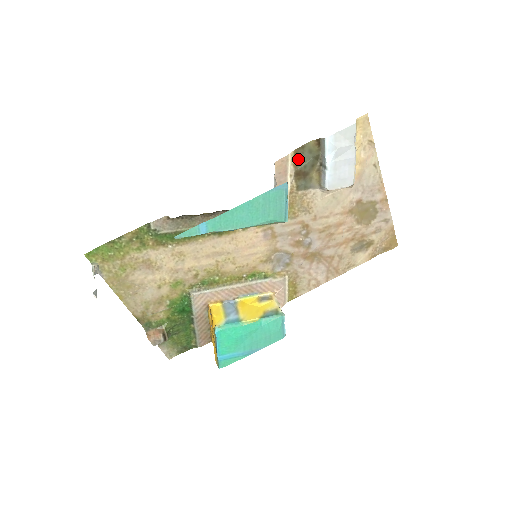
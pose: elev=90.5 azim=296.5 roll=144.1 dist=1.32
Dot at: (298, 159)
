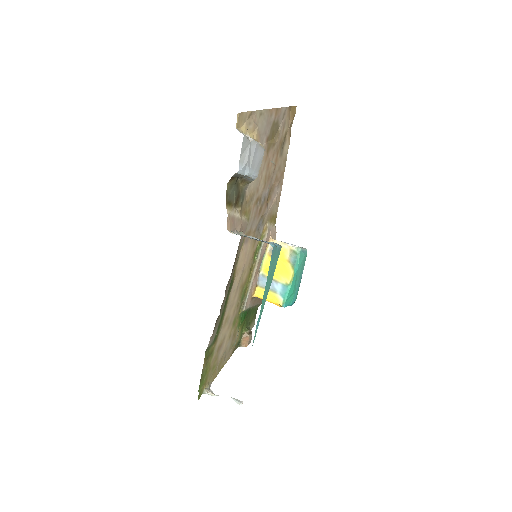
Dot at: (230, 202)
